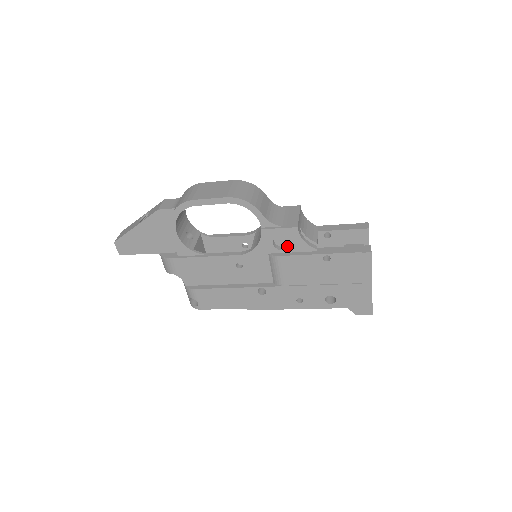
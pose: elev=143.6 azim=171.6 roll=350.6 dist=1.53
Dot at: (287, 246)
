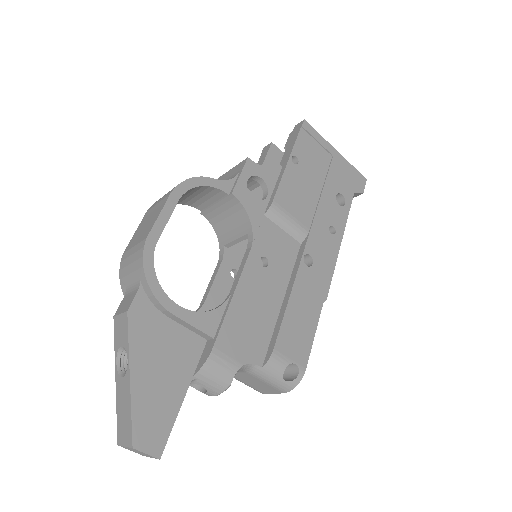
Dot at: (263, 194)
